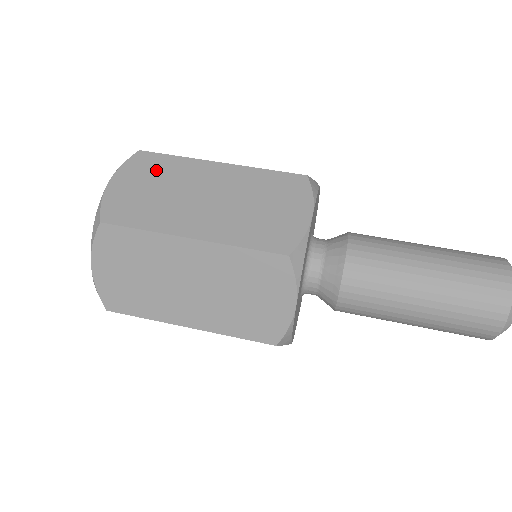
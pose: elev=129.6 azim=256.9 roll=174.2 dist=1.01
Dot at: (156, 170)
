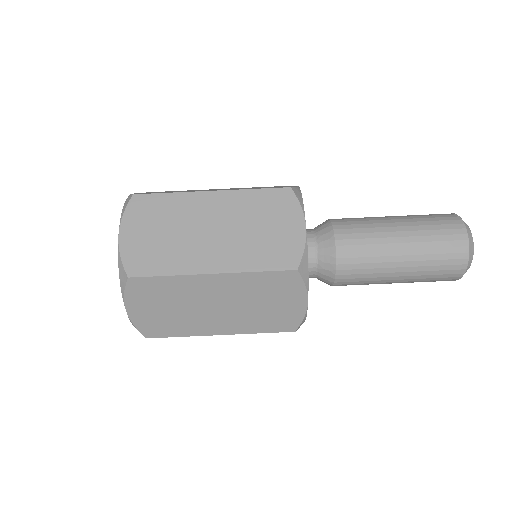
Dot at: (157, 212)
